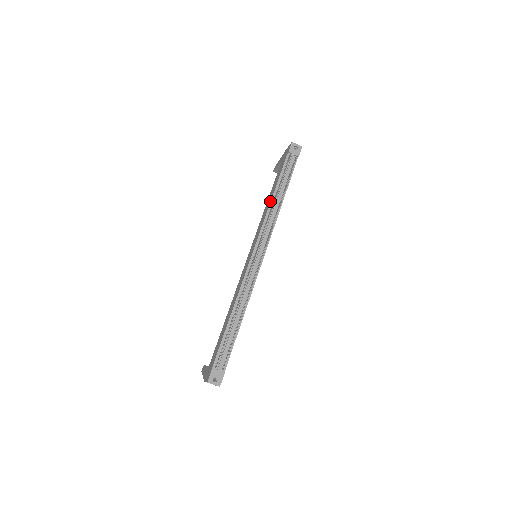
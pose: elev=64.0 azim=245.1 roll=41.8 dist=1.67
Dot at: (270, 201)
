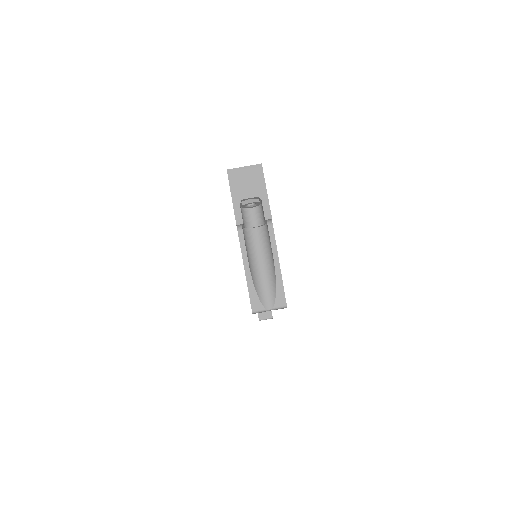
Dot at: occluded
